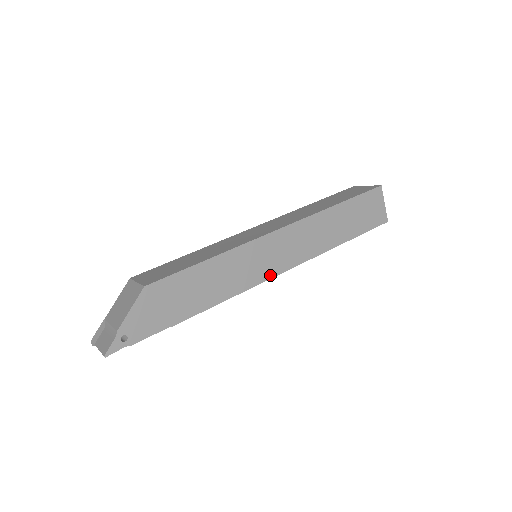
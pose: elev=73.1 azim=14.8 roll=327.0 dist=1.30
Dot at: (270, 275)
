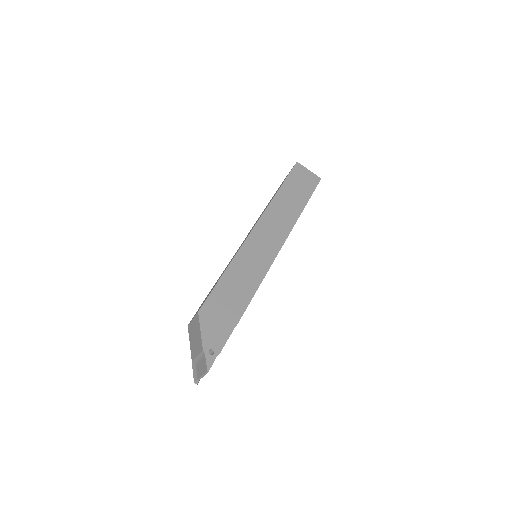
Dot at: (273, 257)
